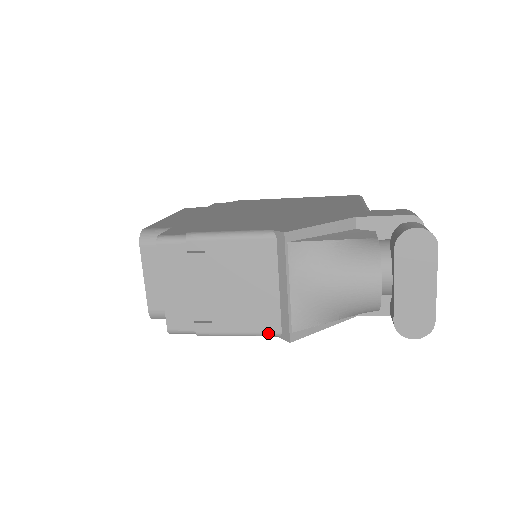
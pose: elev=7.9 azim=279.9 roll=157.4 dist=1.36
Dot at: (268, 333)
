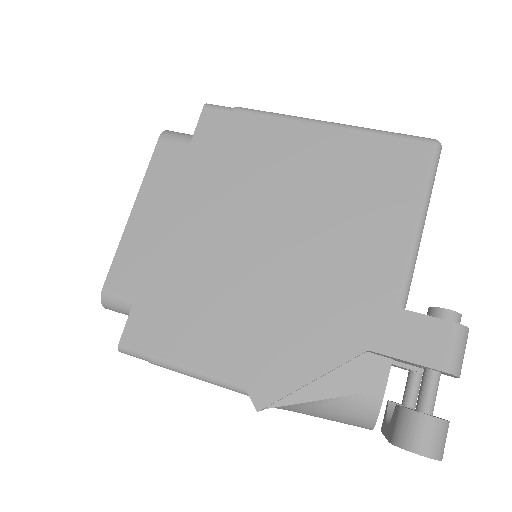
Dot at: occluded
